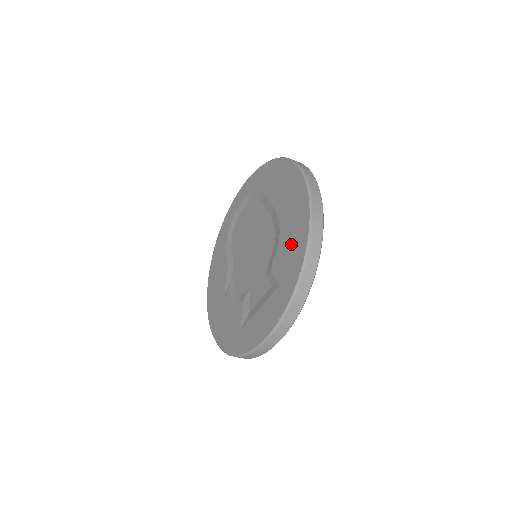
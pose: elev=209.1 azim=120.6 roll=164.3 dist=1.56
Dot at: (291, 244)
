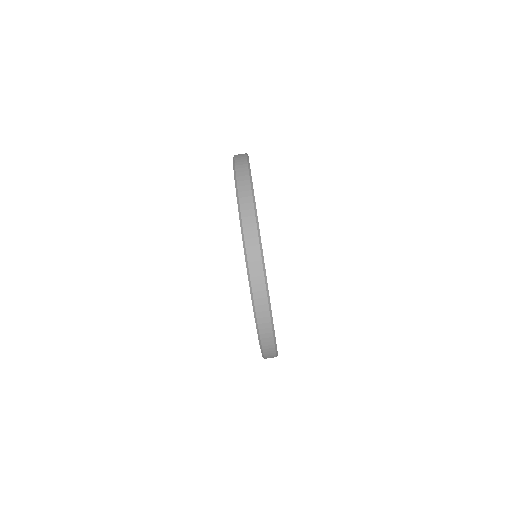
Dot at: occluded
